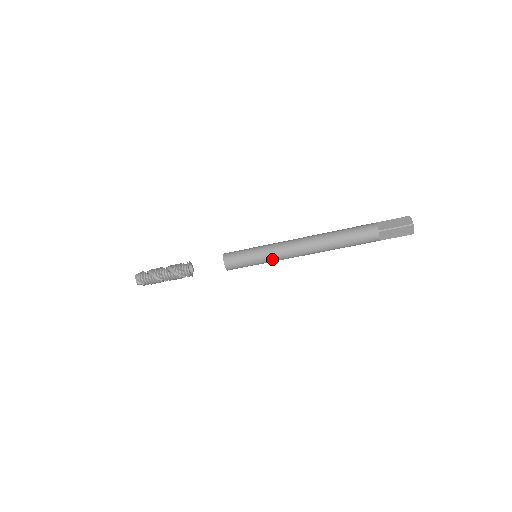
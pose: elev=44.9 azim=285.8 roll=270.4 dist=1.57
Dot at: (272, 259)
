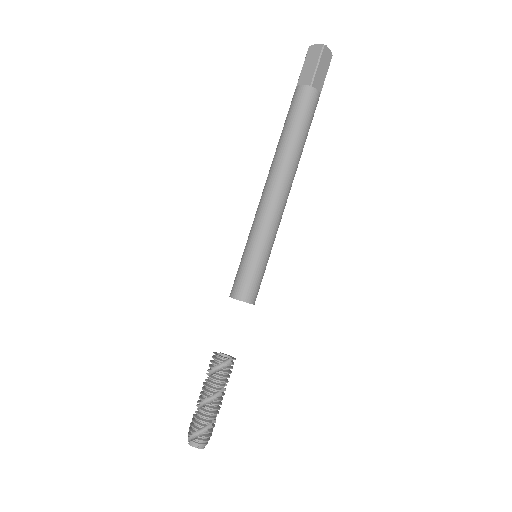
Dot at: (256, 230)
